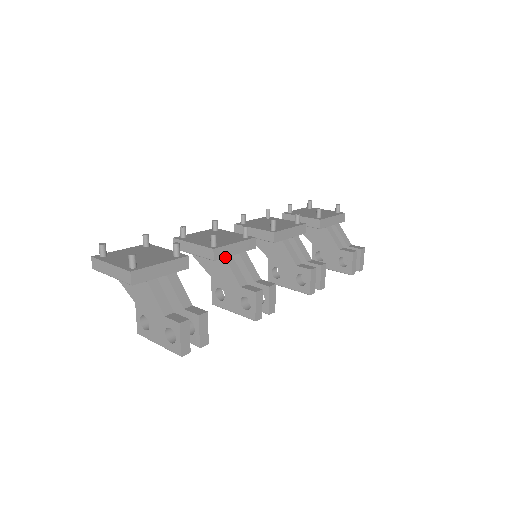
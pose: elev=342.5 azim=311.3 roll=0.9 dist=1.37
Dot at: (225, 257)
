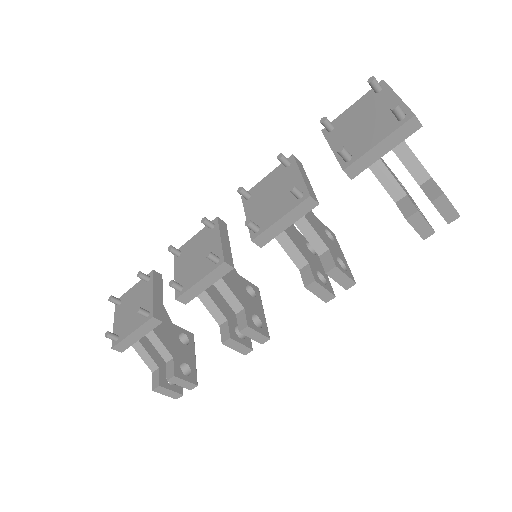
Dot at: (197, 295)
